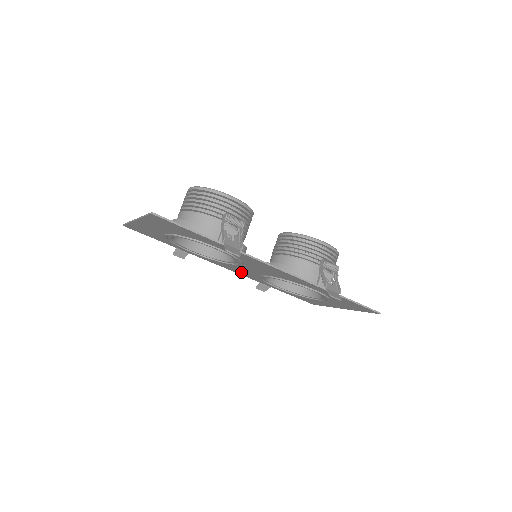
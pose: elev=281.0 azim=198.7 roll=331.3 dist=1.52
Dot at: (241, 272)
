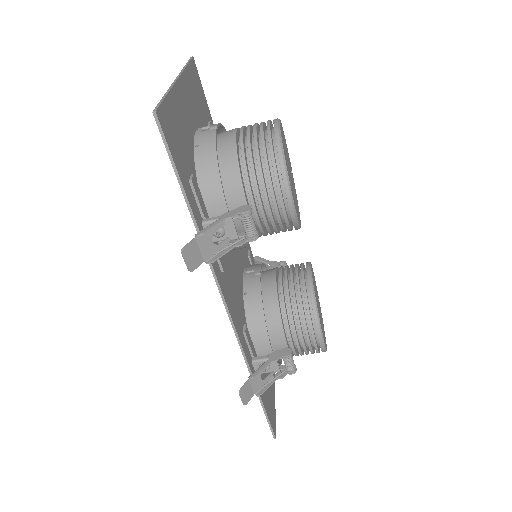
Dot at: occluded
